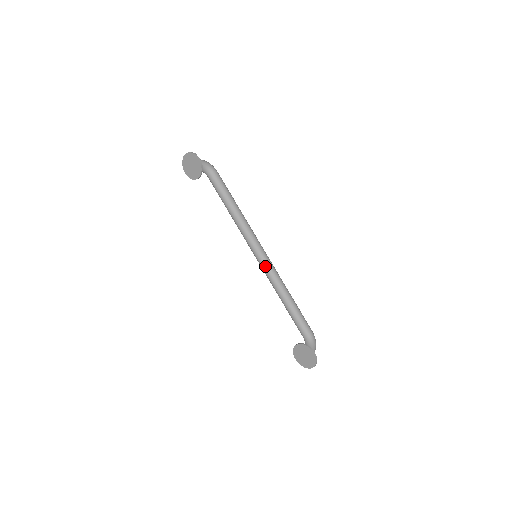
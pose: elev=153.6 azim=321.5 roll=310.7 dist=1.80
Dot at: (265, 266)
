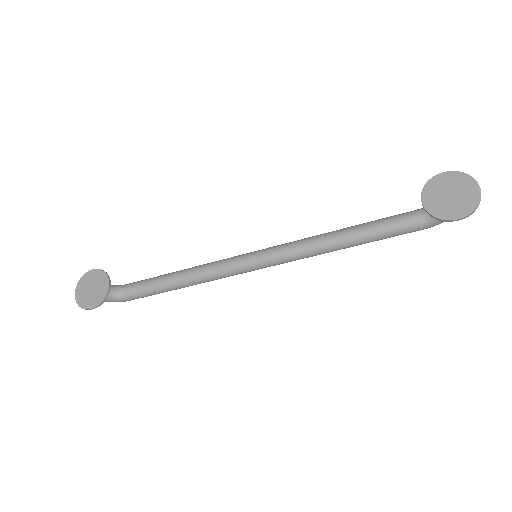
Dot at: (277, 248)
